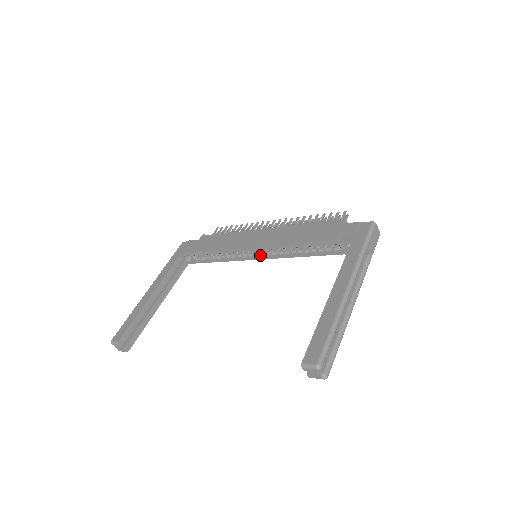
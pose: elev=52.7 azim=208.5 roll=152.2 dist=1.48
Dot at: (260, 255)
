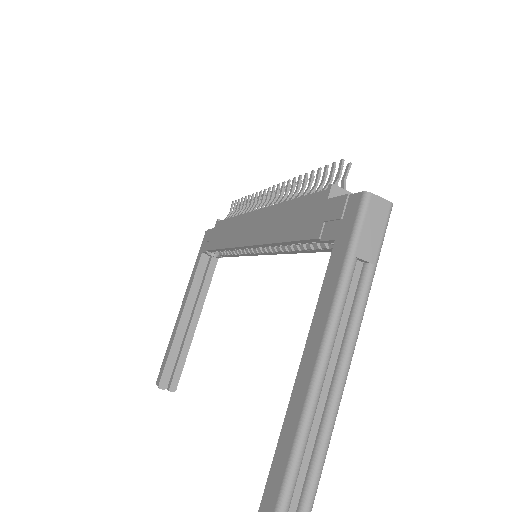
Dot at: (262, 252)
